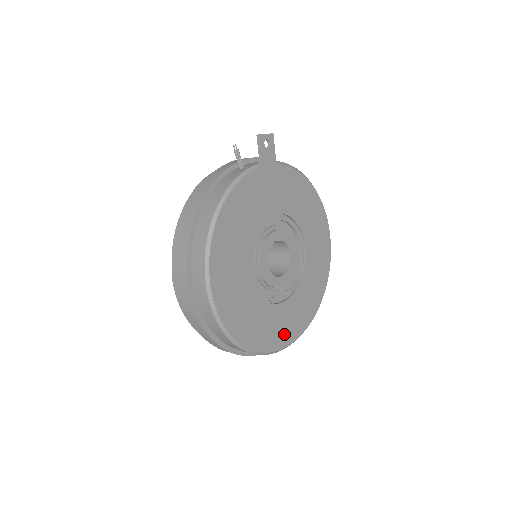
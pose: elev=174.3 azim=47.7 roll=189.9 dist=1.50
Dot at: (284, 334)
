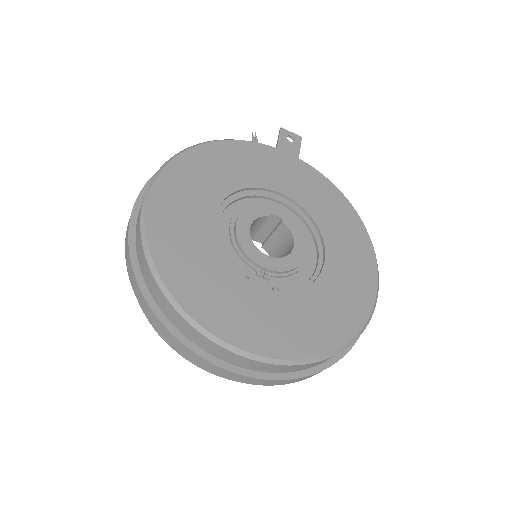
Dot at: (247, 329)
